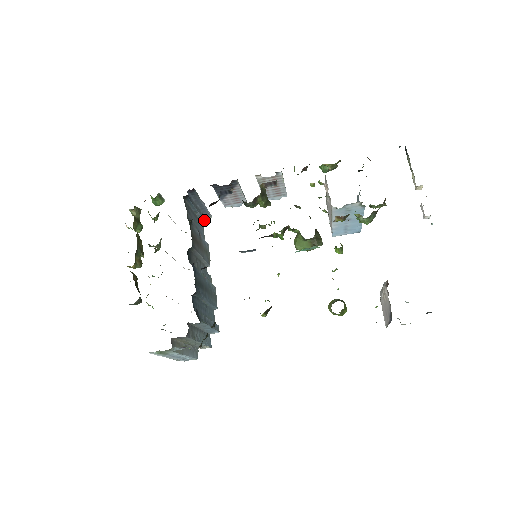
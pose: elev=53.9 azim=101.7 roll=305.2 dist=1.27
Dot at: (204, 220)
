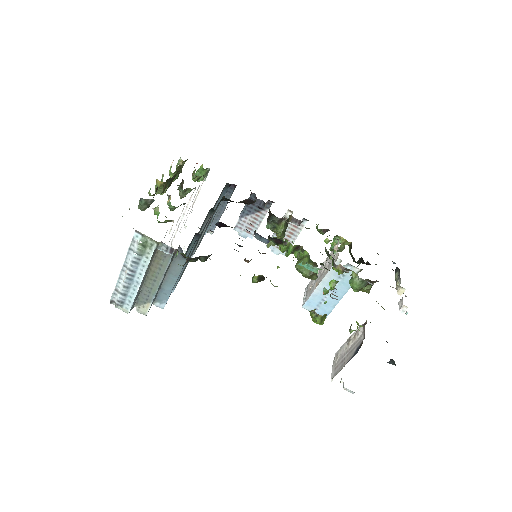
Dot at: (209, 227)
